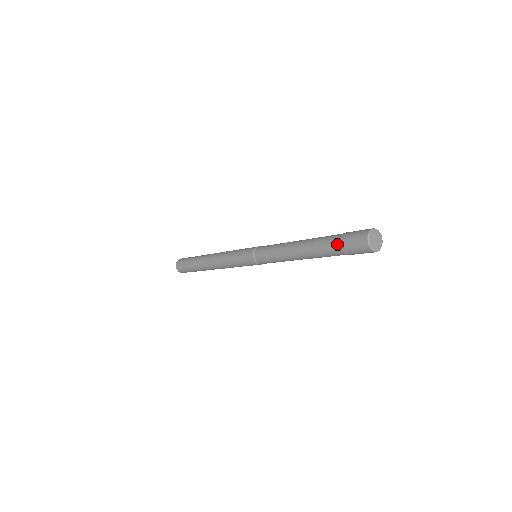
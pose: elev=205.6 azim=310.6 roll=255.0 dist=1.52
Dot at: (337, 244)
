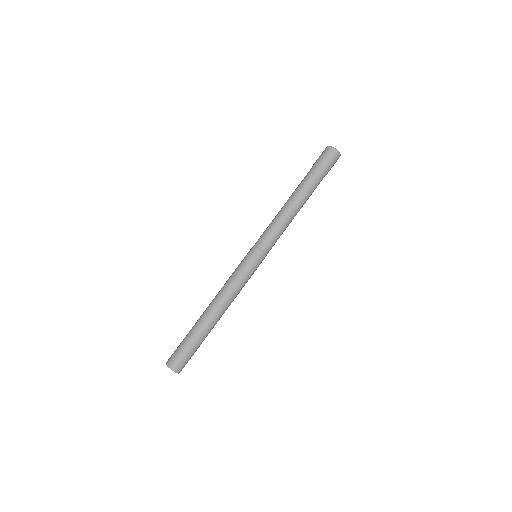
Dot at: (314, 168)
